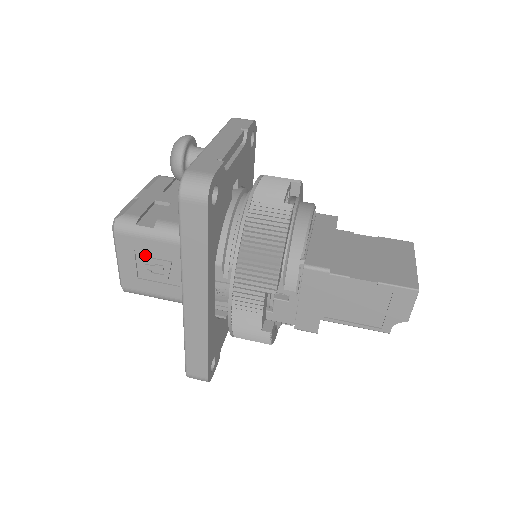
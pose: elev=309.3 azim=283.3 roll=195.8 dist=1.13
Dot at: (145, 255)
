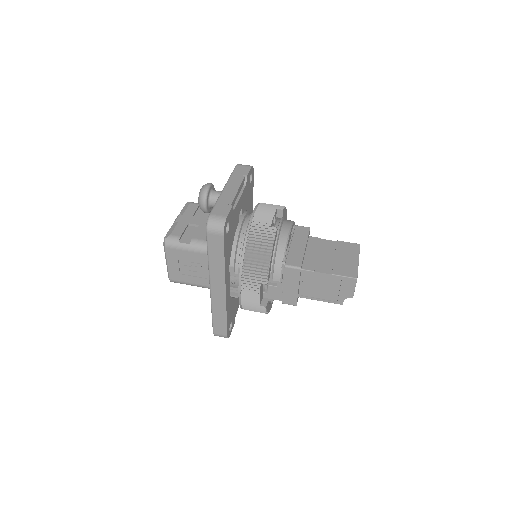
Dot at: (185, 260)
